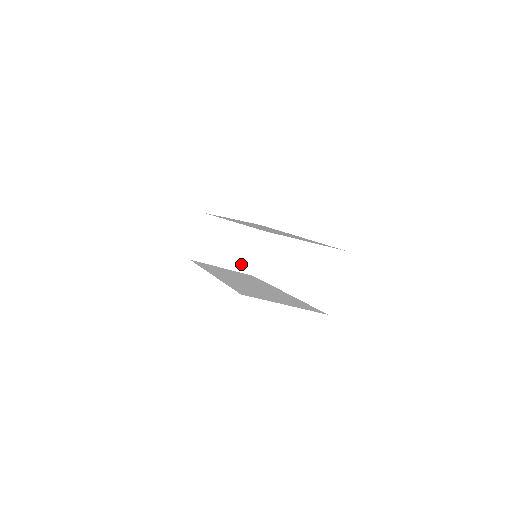
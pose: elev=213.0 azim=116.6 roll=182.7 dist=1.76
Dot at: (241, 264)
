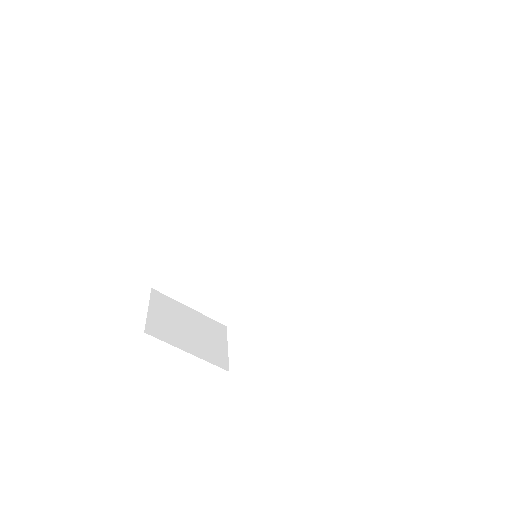
Dot at: (210, 354)
